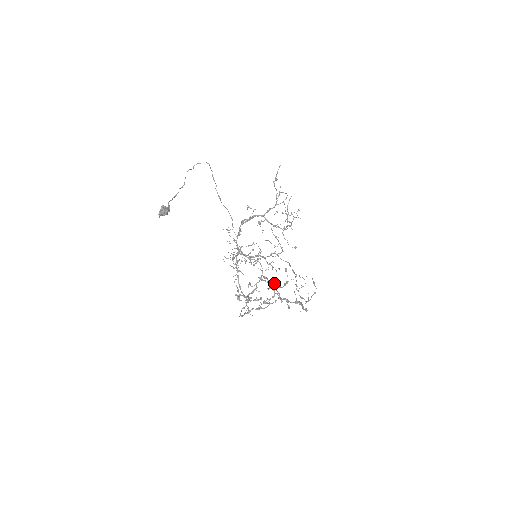
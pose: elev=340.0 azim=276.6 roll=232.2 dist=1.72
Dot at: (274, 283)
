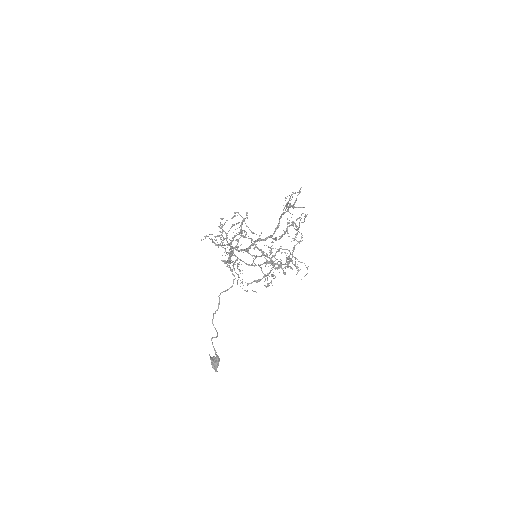
Dot at: occluded
